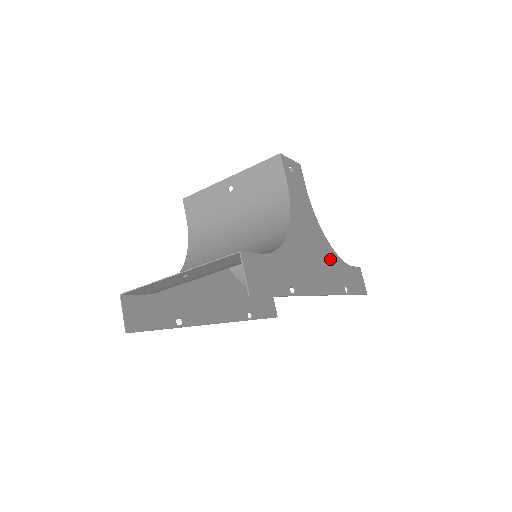
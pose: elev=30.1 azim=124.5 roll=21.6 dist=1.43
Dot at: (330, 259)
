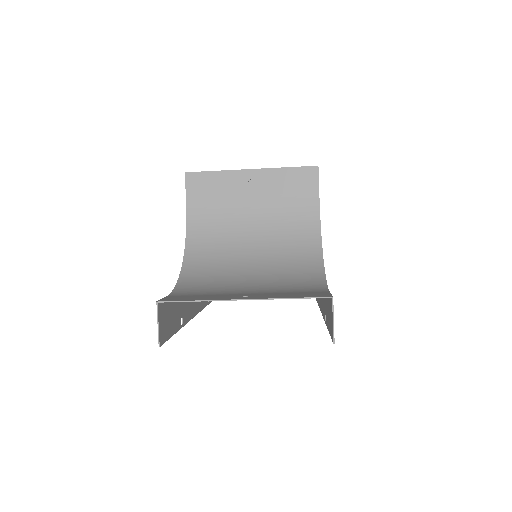
Dot at: occluded
